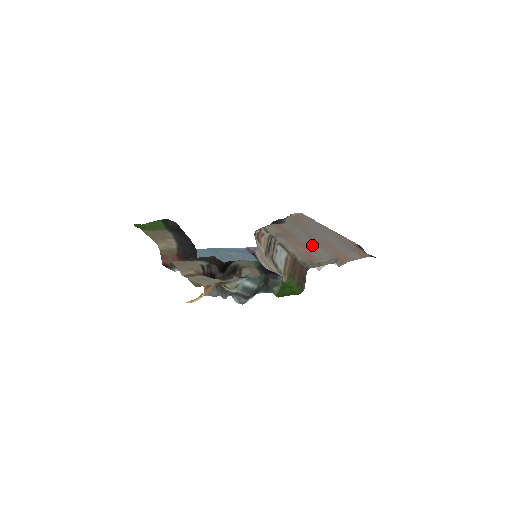
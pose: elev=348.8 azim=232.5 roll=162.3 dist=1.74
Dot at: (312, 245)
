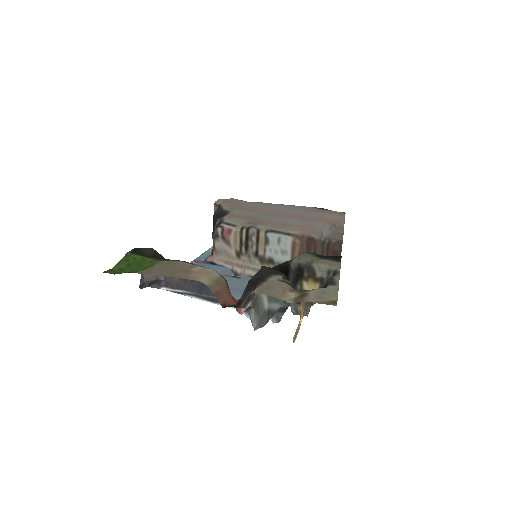
Dot at: (293, 221)
